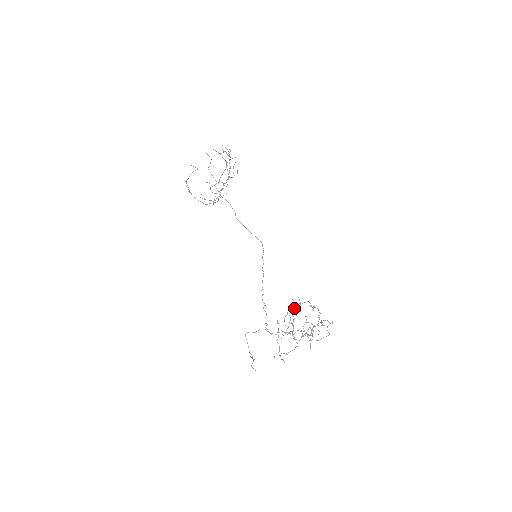
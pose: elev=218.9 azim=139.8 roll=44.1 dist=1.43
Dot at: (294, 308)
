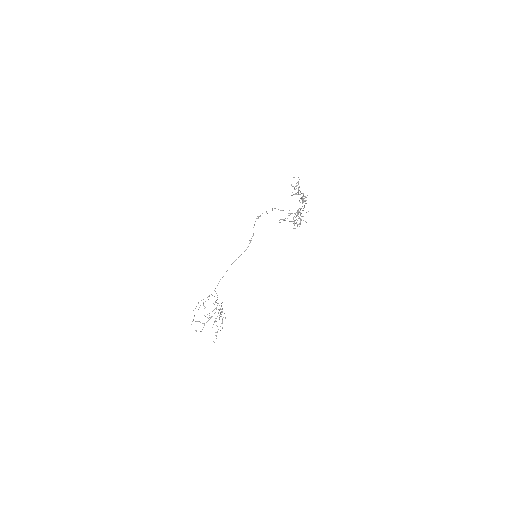
Dot at: occluded
